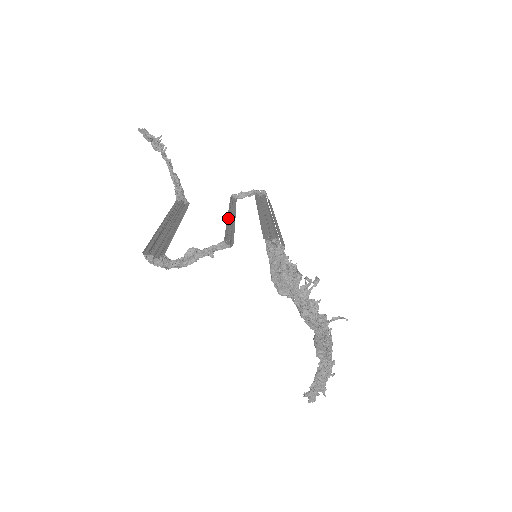
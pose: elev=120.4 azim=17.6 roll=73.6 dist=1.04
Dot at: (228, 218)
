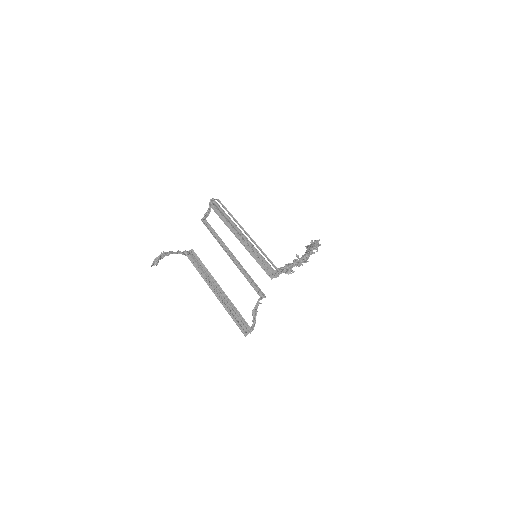
Dot at: (234, 263)
